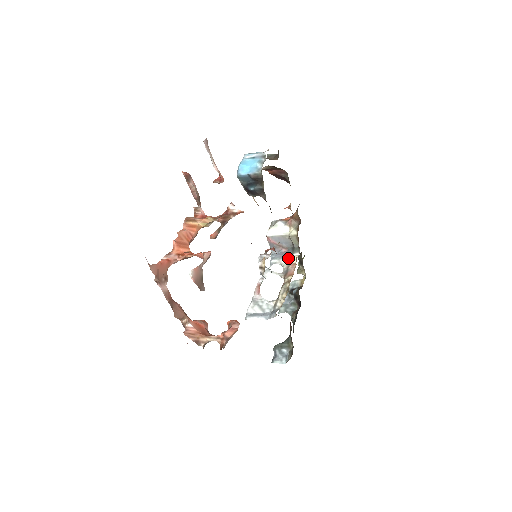
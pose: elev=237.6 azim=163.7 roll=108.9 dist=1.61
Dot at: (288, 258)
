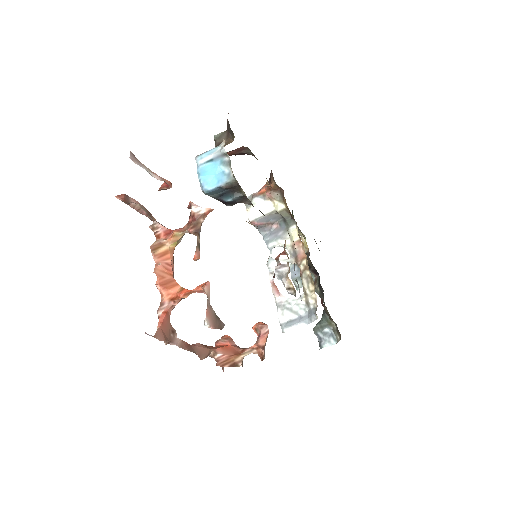
Dot at: (286, 235)
